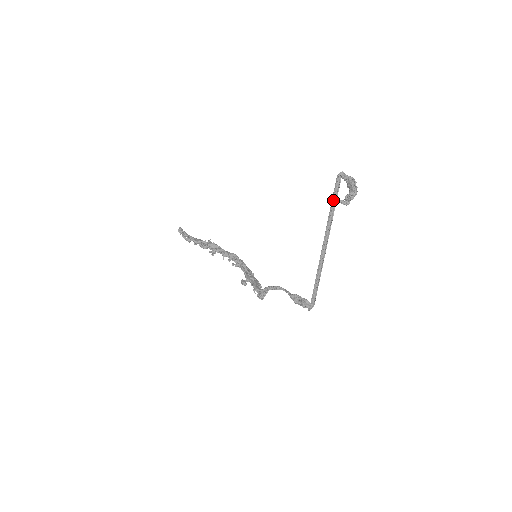
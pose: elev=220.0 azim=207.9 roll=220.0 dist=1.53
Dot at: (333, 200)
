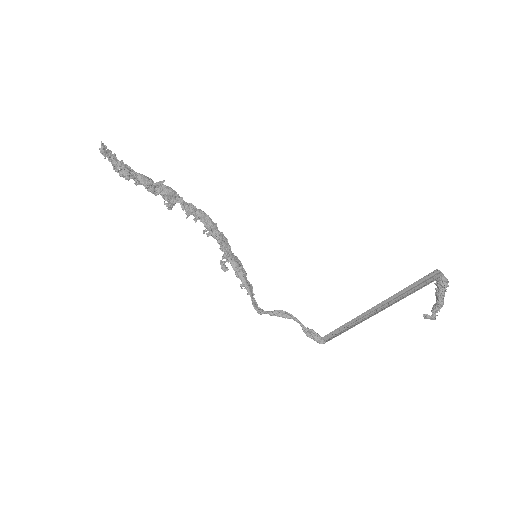
Dot at: (410, 287)
